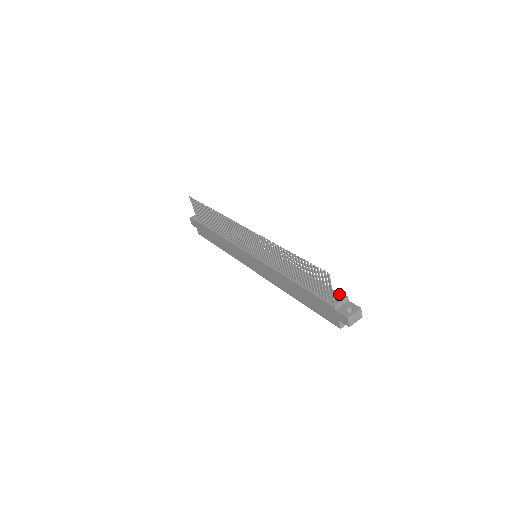
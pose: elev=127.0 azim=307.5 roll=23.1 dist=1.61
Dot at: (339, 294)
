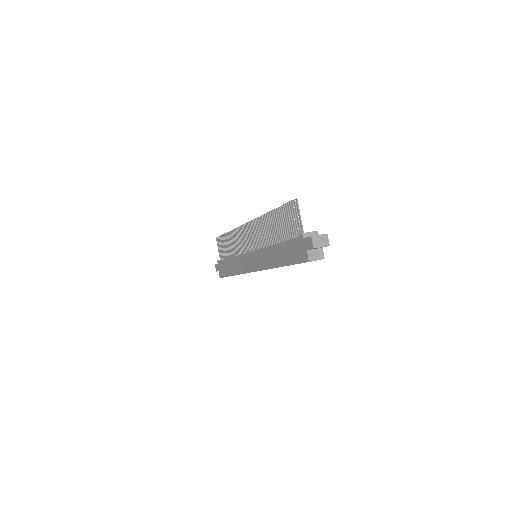
Dot at: occluded
